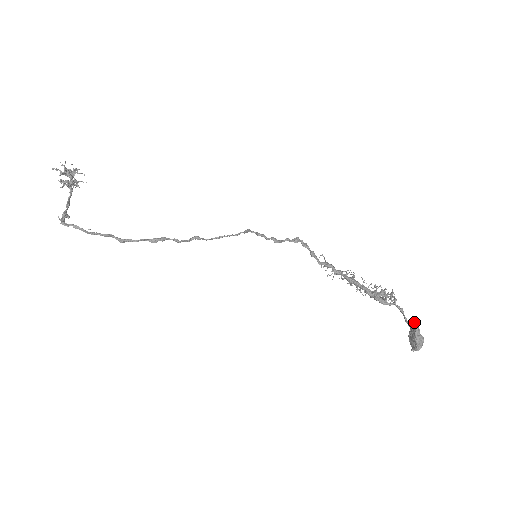
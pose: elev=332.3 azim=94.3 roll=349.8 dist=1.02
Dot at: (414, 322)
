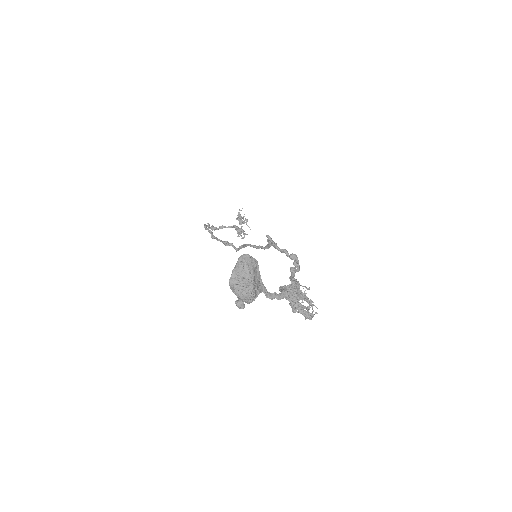
Dot at: (256, 260)
